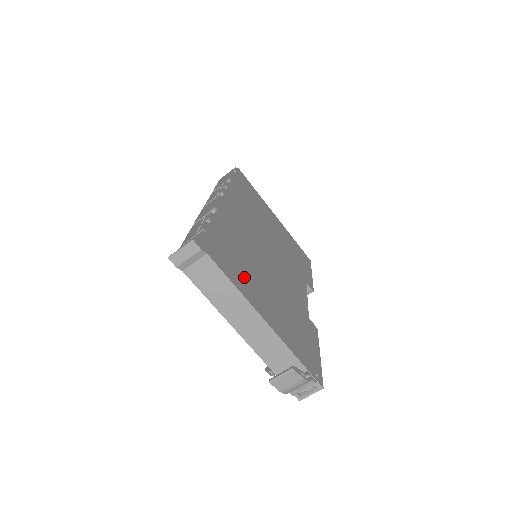
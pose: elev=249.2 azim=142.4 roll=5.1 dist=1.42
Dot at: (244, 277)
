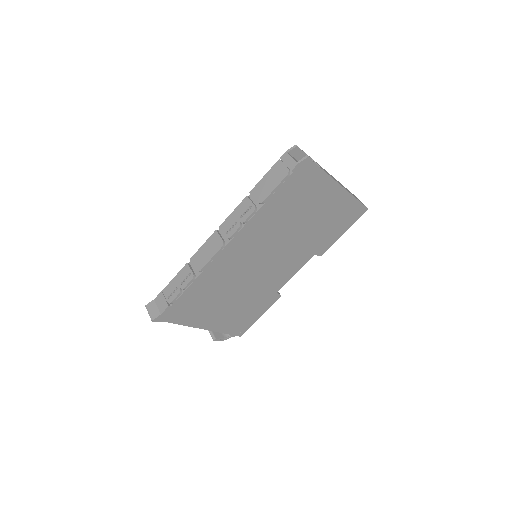
Dot at: (200, 312)
